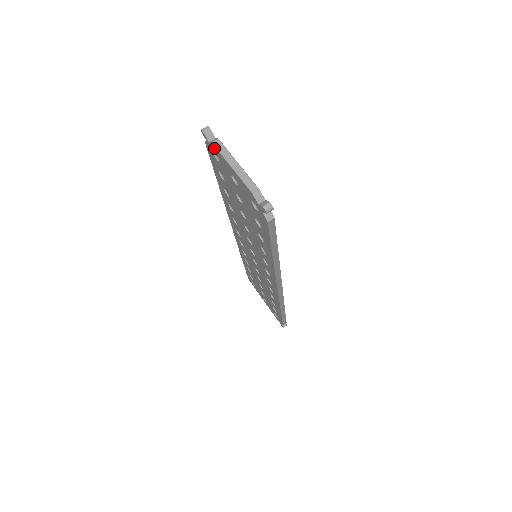
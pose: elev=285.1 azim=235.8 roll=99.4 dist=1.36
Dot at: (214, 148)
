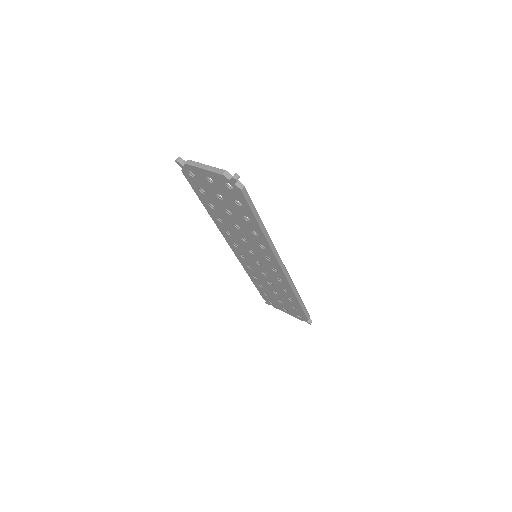
Dot at: (188, 167)
